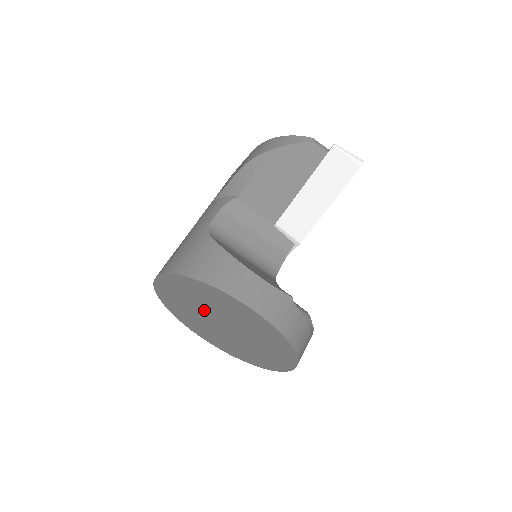
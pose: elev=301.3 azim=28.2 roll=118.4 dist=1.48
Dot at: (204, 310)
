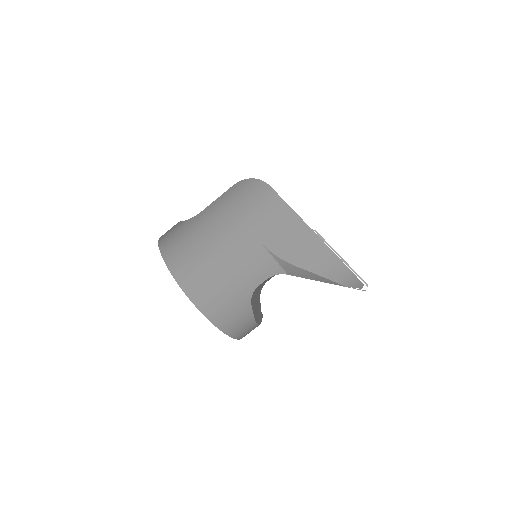
Dot at: occluded
